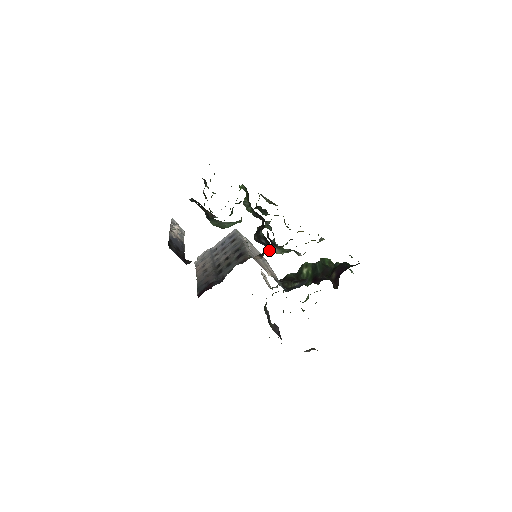
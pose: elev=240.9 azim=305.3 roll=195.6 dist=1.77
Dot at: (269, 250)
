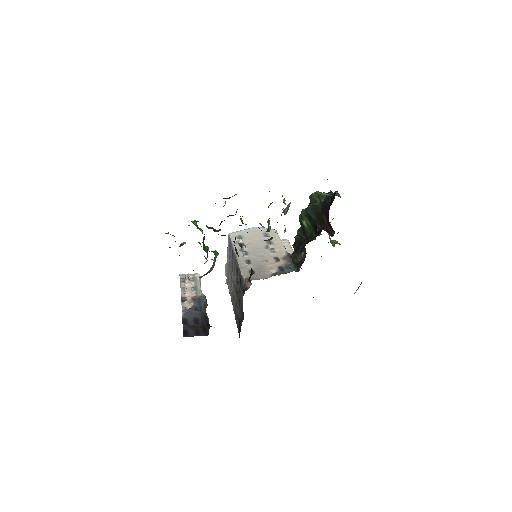
Dot at: (251, 271)
